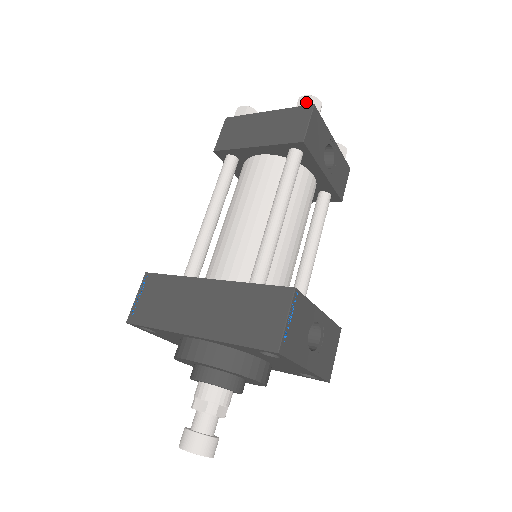
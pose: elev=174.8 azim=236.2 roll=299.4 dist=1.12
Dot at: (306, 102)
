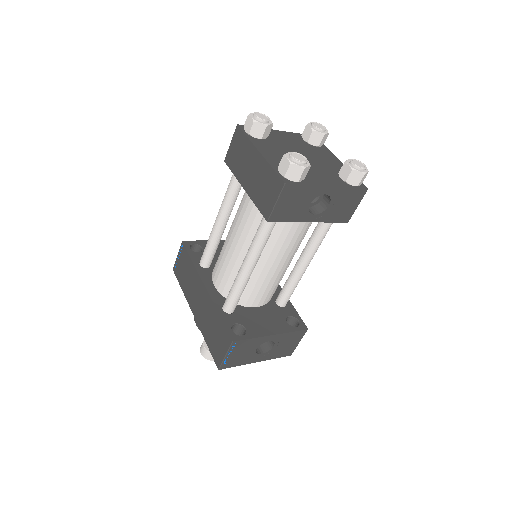
Dot at: (284, 169)
